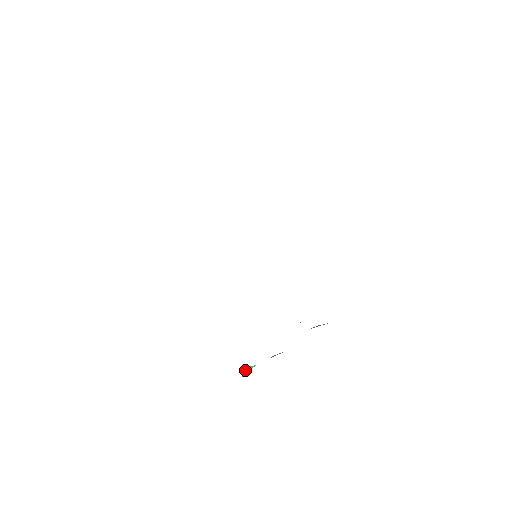
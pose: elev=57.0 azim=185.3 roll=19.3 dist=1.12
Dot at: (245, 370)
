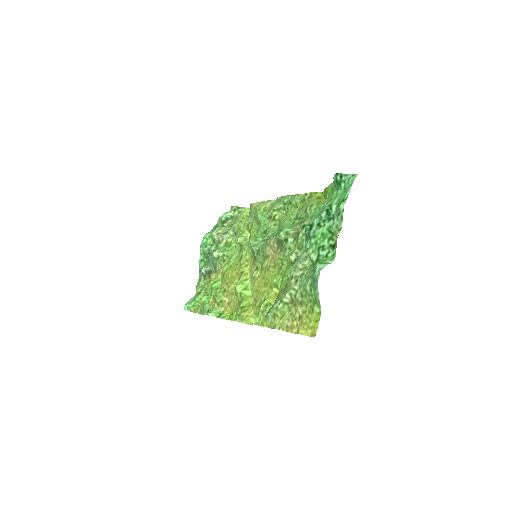
Dot at: (204, 273)
